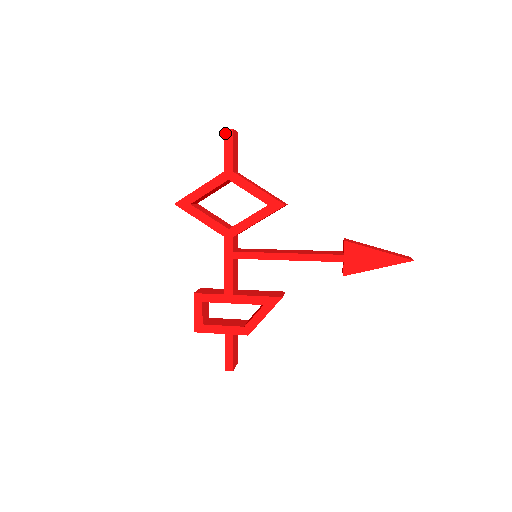
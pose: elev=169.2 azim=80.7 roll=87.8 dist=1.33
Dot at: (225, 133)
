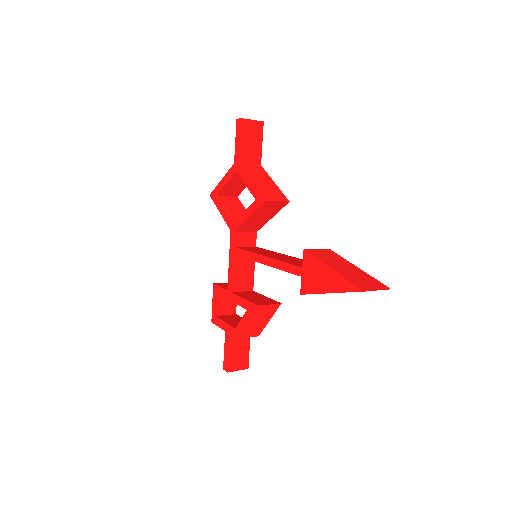
Dot at: (237, 123)
